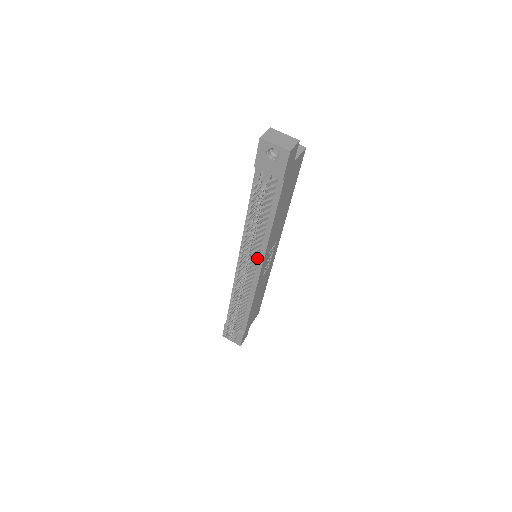
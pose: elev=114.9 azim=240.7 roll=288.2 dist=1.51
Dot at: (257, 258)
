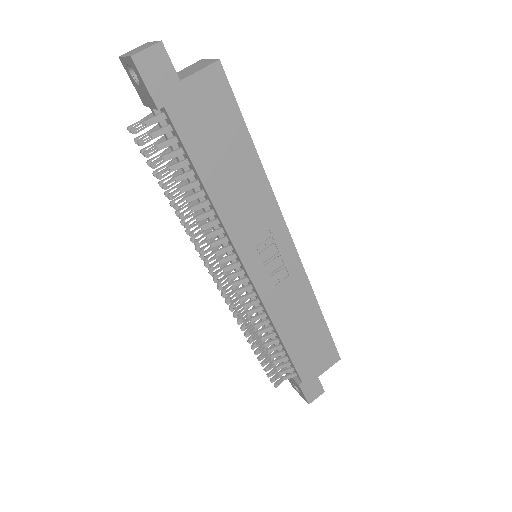
Dot at: (233, 254)
